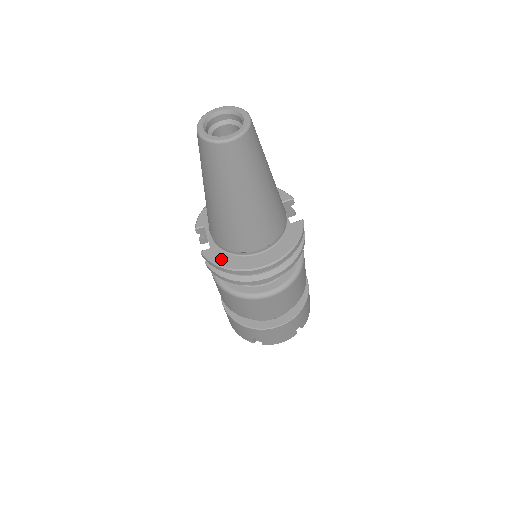
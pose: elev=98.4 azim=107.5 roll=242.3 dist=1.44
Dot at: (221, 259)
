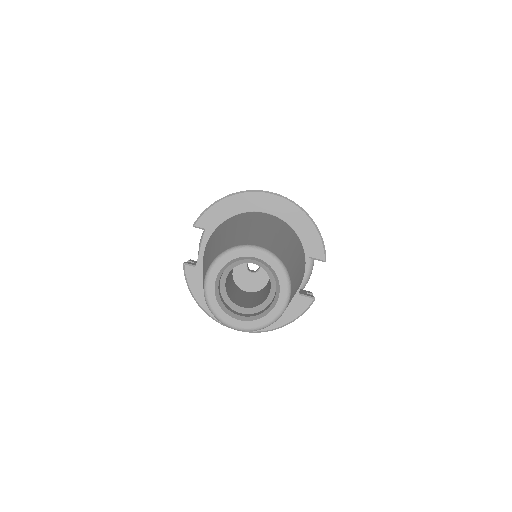
Dot at: (199, 290)
